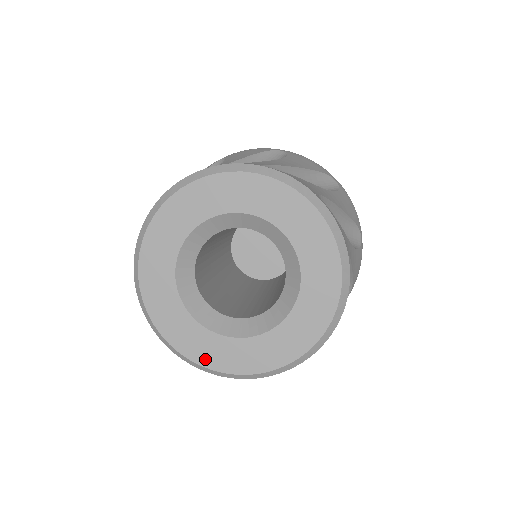
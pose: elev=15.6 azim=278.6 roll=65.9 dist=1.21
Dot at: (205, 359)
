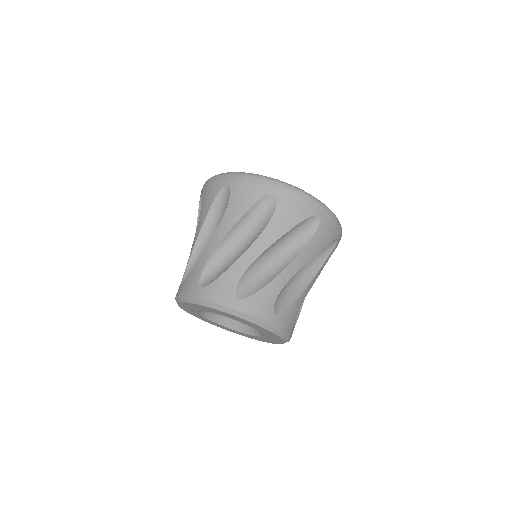
Dot at: (223, 328)
